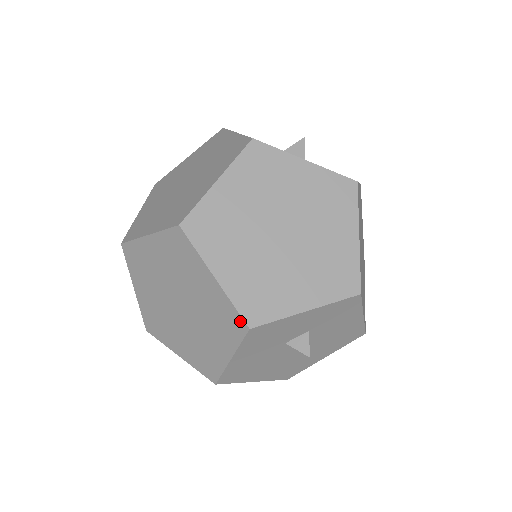
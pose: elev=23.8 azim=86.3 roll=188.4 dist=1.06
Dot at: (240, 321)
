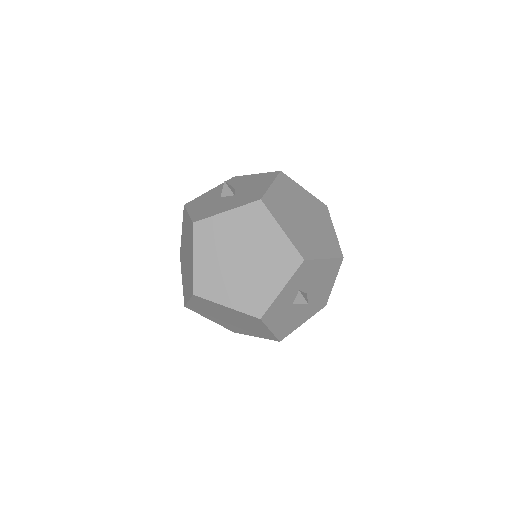
Dot at: (254, 318)
